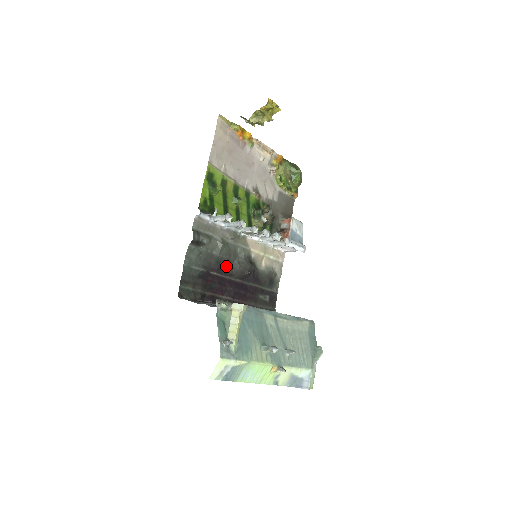
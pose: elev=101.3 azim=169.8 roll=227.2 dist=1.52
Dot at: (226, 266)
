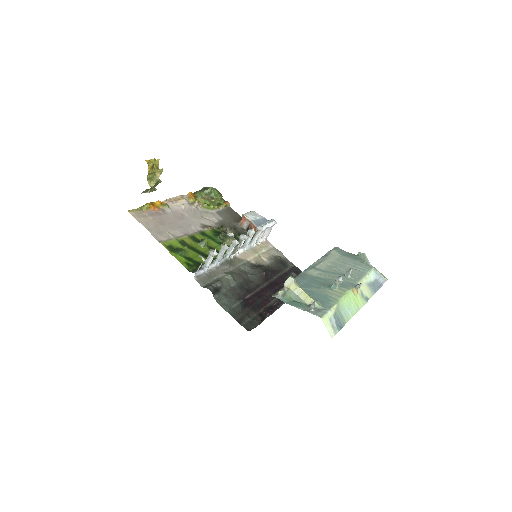
Dot at: (248, 285)
